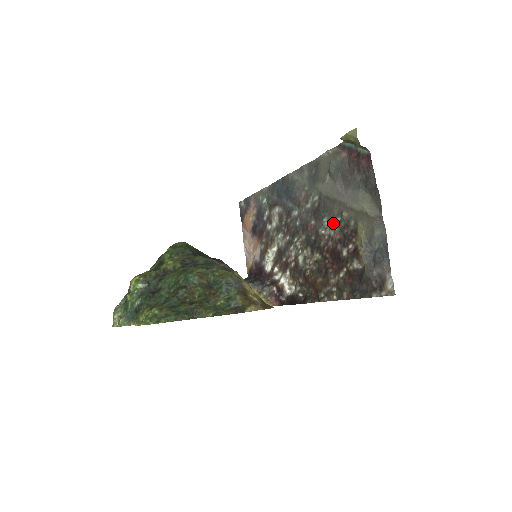
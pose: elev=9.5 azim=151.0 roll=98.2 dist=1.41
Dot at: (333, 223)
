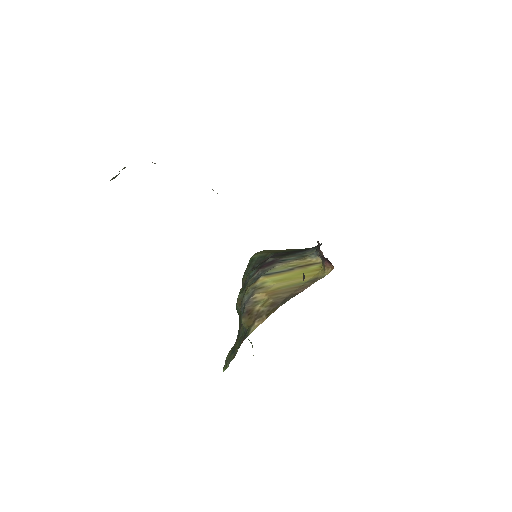
Dot at: occluded
